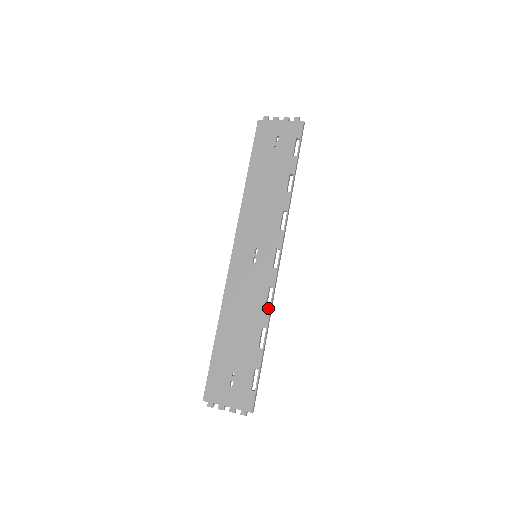
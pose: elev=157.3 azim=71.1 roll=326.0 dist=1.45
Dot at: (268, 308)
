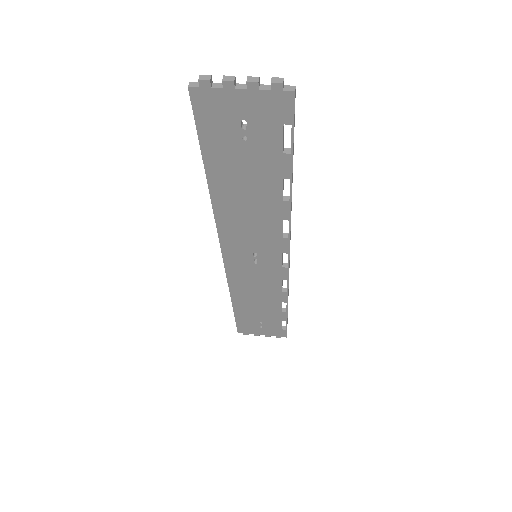
Dot at: (285, 292)
